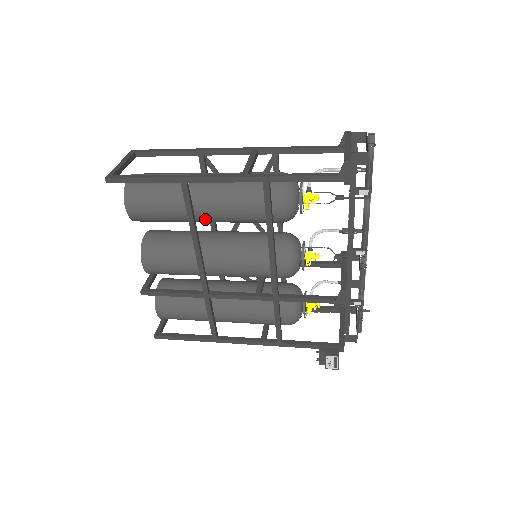
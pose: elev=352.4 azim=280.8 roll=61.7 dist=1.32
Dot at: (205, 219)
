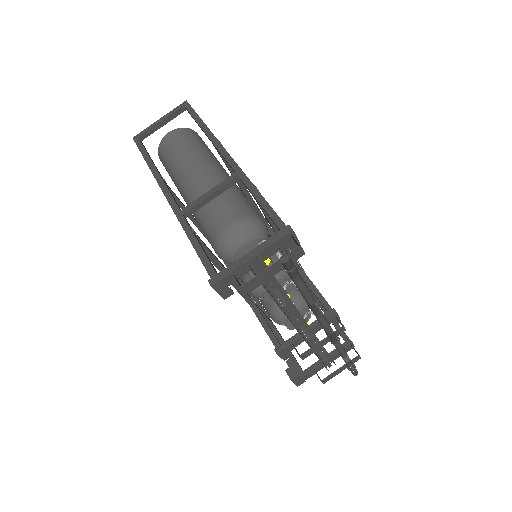
Dot at: occluded
